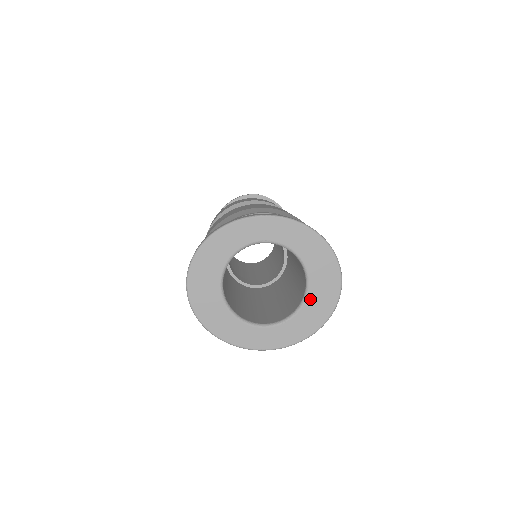
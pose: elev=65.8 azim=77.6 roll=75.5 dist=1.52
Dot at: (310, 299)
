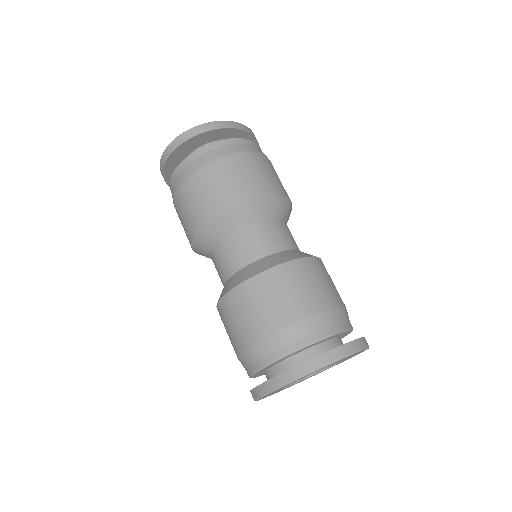
Dot at: (347, 358)
